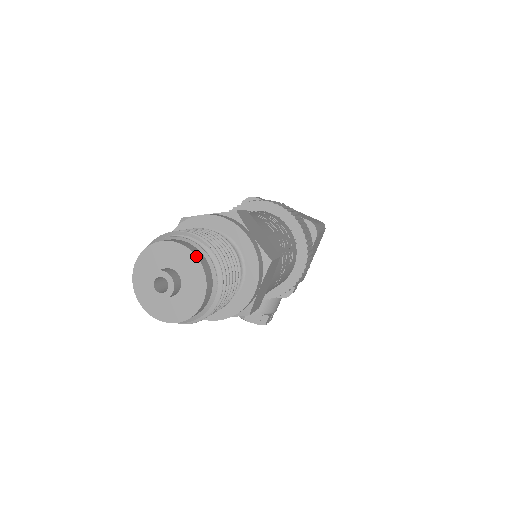
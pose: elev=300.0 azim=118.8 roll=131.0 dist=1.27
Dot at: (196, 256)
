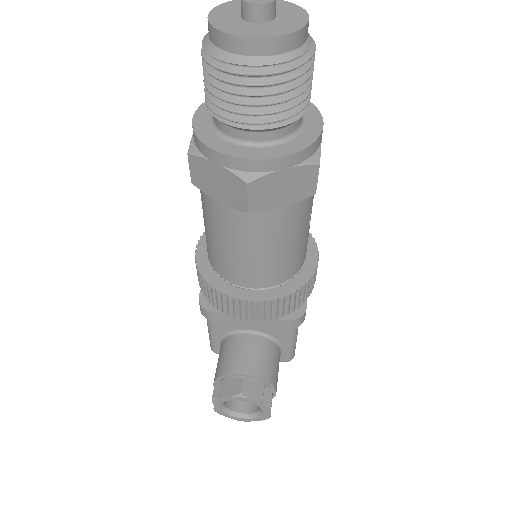
Dot at: (284, 1)
